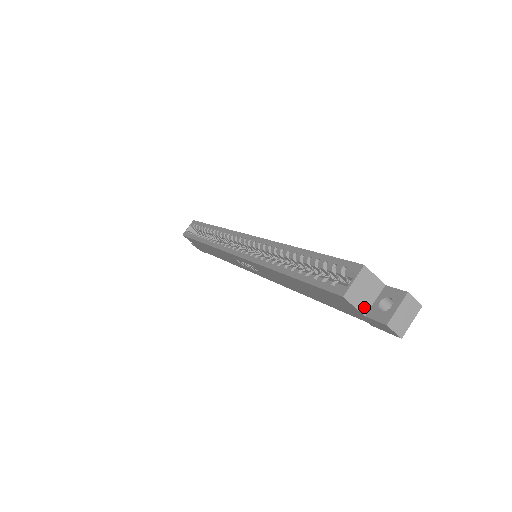
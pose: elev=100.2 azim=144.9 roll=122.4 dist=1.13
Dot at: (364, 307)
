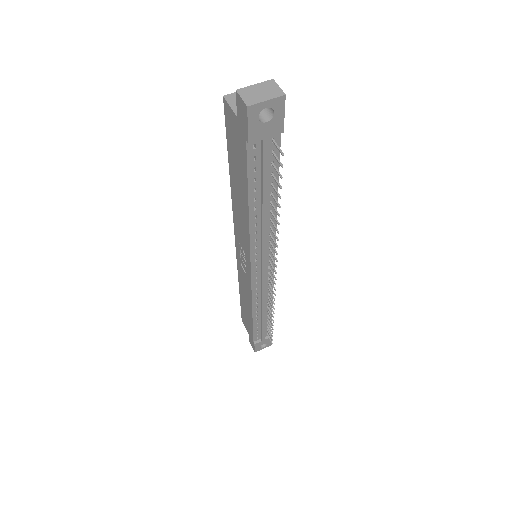
Dot at: occluded
